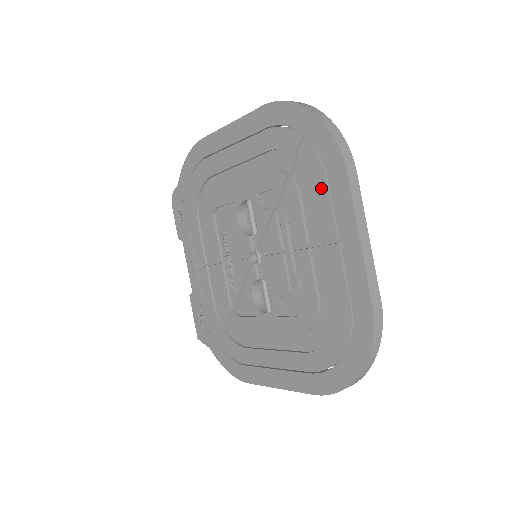
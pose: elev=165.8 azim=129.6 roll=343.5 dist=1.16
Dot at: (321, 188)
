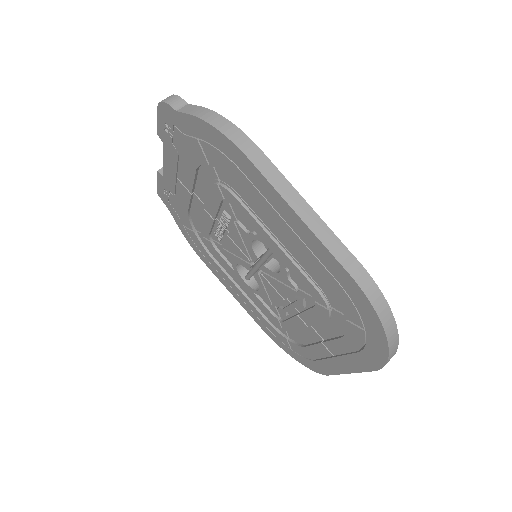
Dot at: (348, 345)
